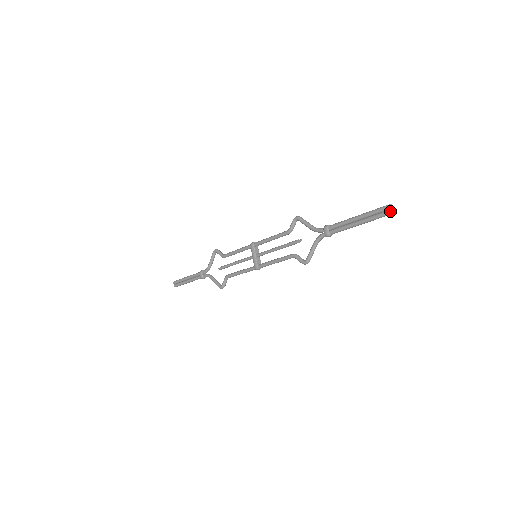
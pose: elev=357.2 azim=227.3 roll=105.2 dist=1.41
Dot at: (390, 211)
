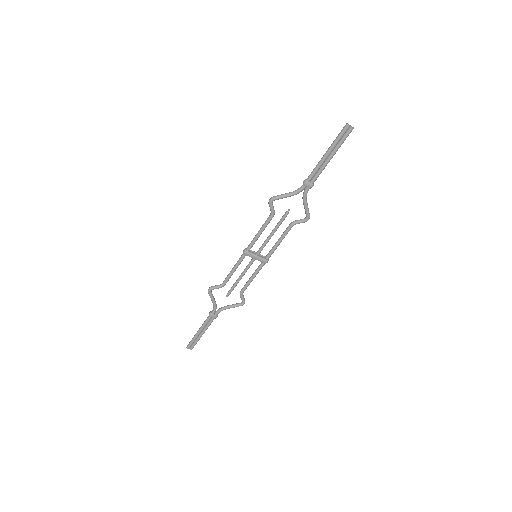
Dot at: (352, 129)
